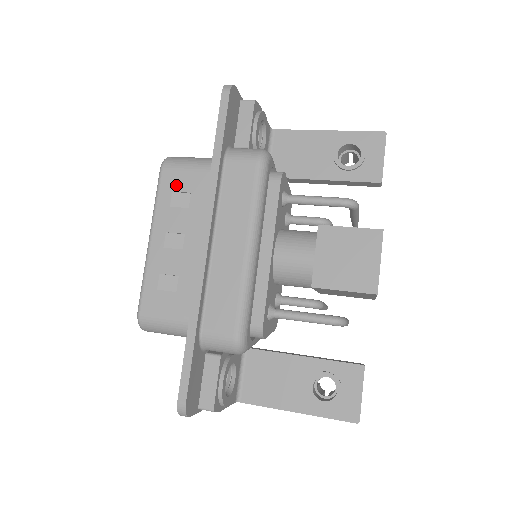
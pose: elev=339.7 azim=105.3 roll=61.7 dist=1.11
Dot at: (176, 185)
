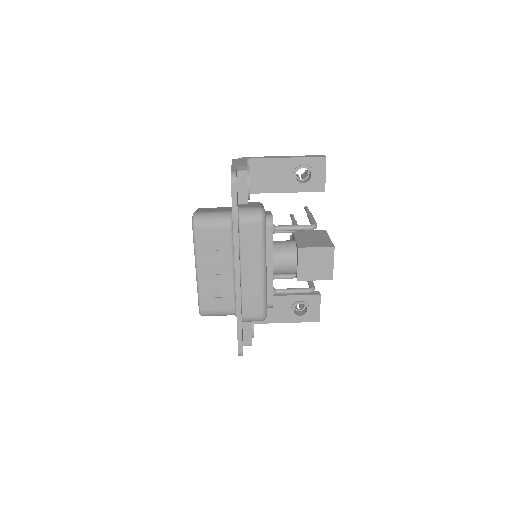
Dot at: (207, 238)
